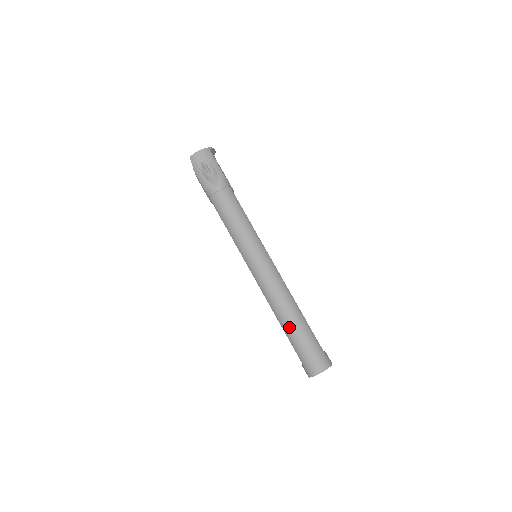
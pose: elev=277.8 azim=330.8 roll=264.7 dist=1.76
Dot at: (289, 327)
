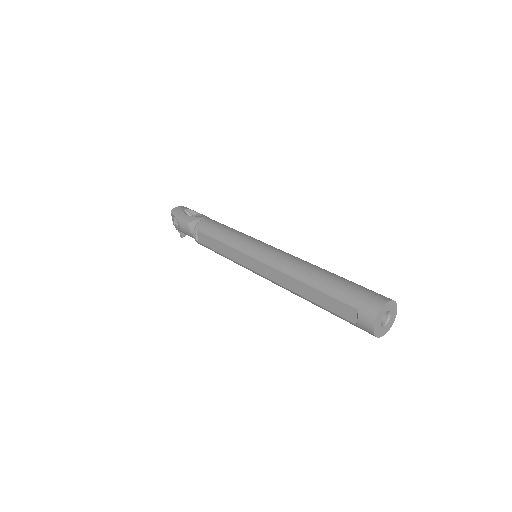
Dot at: (321, 277)
